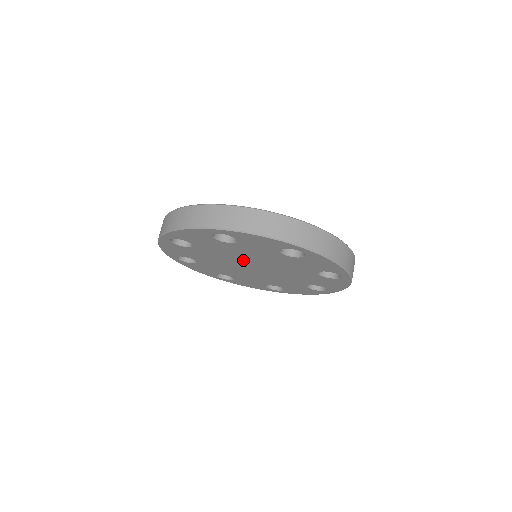
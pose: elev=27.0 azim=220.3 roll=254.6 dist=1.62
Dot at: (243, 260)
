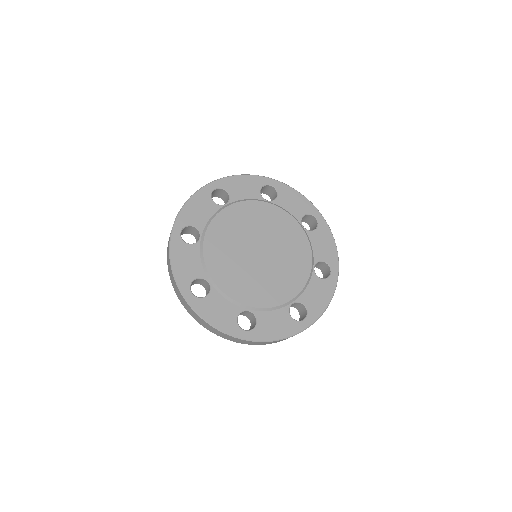
Dot at: occluded
